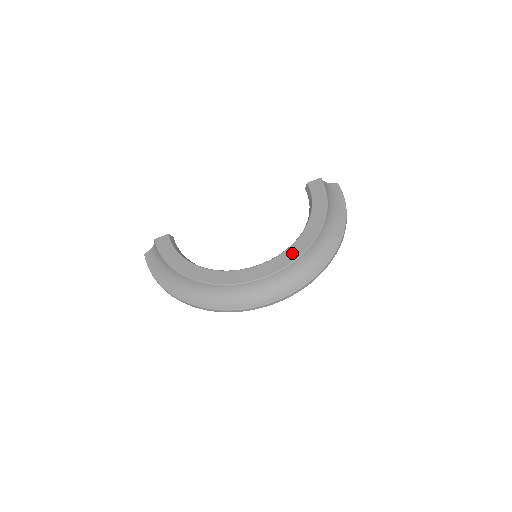
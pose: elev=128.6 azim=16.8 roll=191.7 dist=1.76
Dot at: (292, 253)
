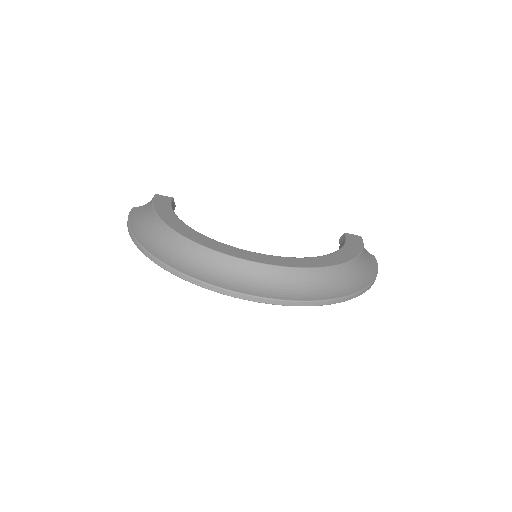
Dot at: (303, 262)
